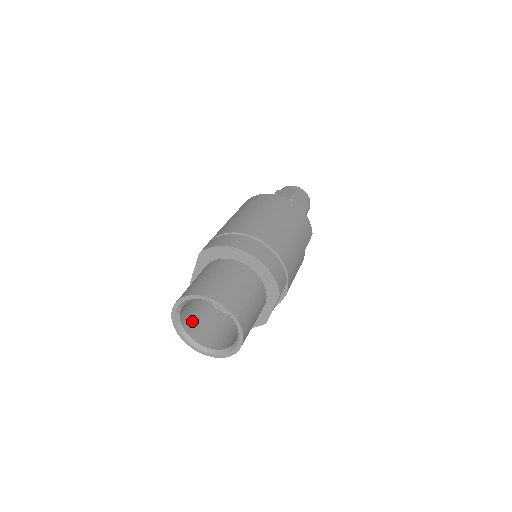
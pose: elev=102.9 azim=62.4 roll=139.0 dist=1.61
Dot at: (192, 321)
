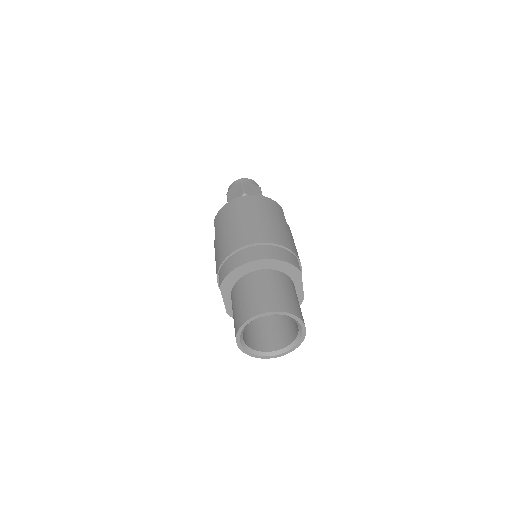
Dot at: (254, 340)
